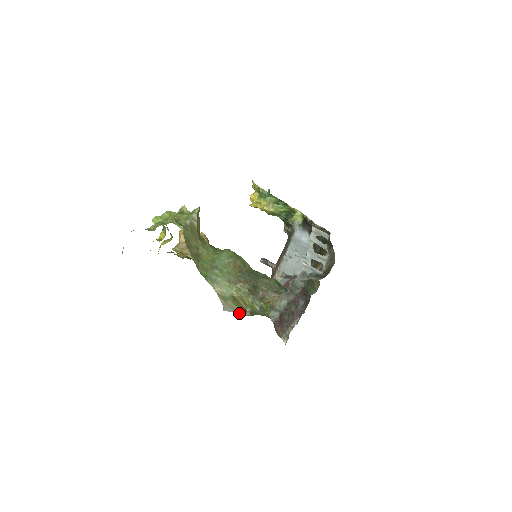
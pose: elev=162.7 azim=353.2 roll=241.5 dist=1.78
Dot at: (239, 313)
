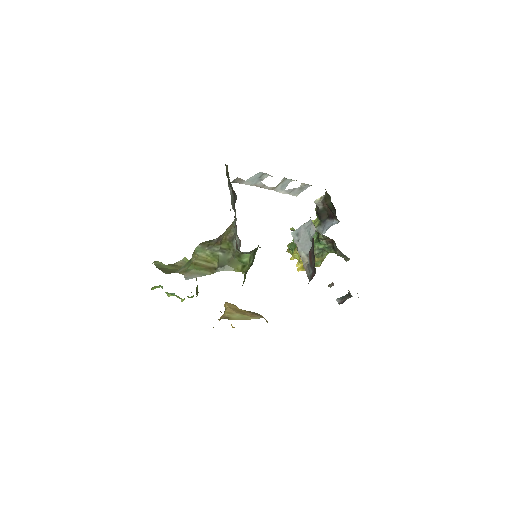
Dot at: occluded
